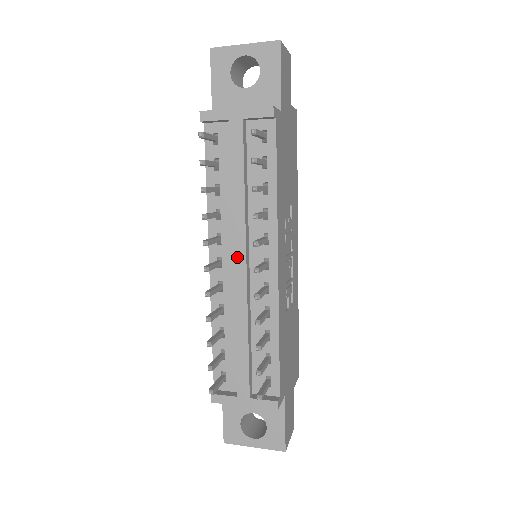
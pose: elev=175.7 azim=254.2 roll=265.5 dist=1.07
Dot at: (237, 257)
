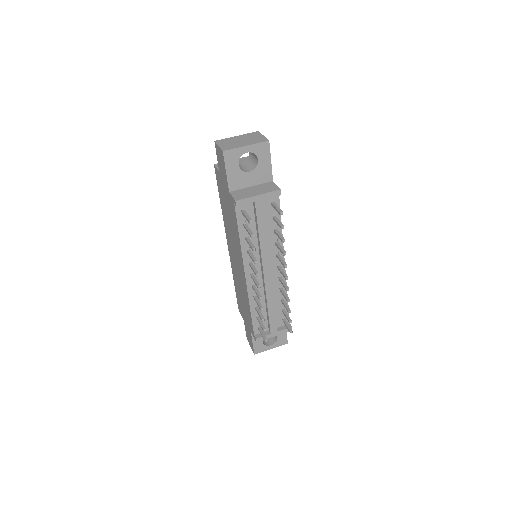
Dot at: (265, 270)
